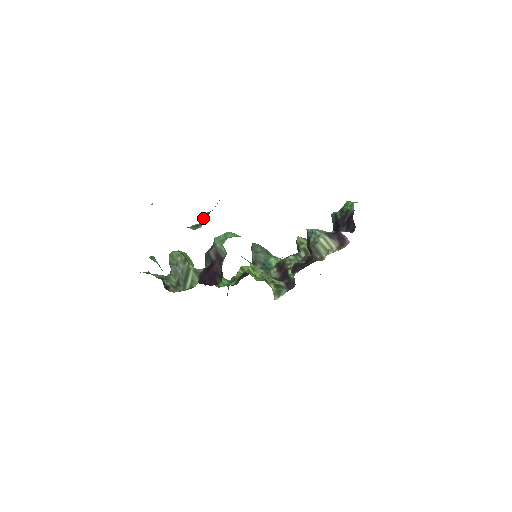
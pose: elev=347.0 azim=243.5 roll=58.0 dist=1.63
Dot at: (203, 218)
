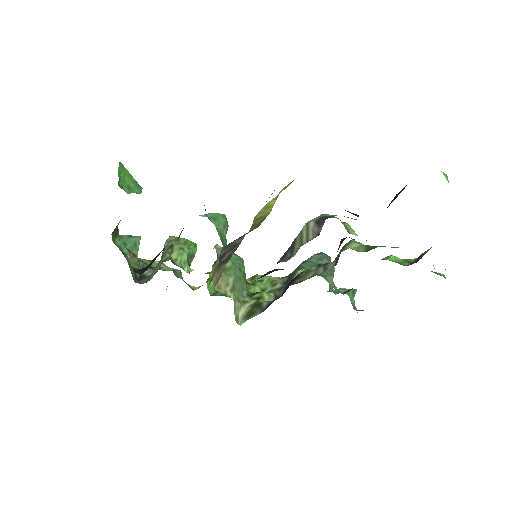
Dot at: occluded
